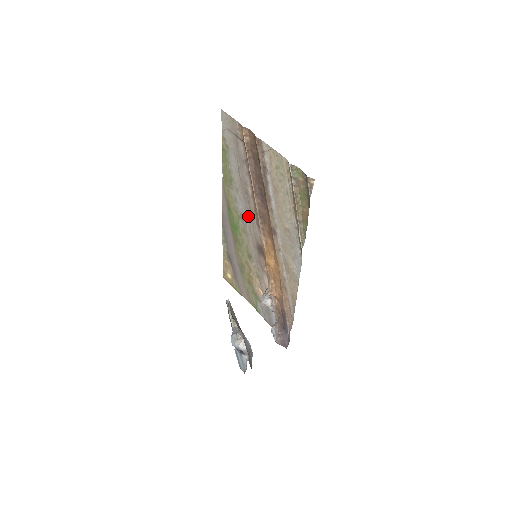
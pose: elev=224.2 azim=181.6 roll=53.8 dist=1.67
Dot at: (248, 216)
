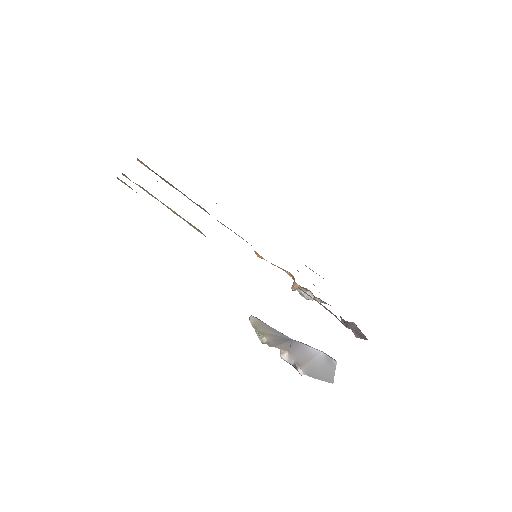
Dot at: occluded
